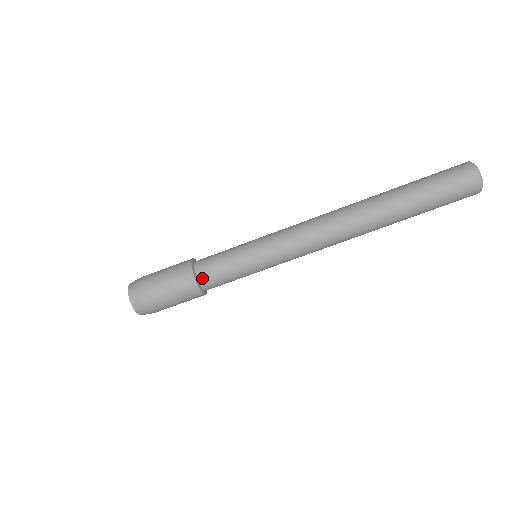
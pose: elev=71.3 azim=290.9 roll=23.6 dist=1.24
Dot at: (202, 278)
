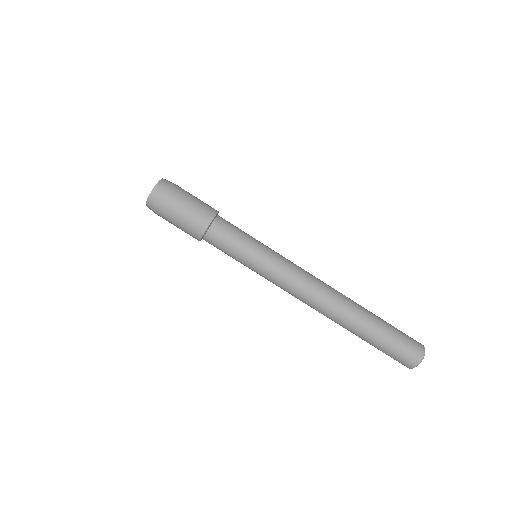
Dot at: (209, 237)
